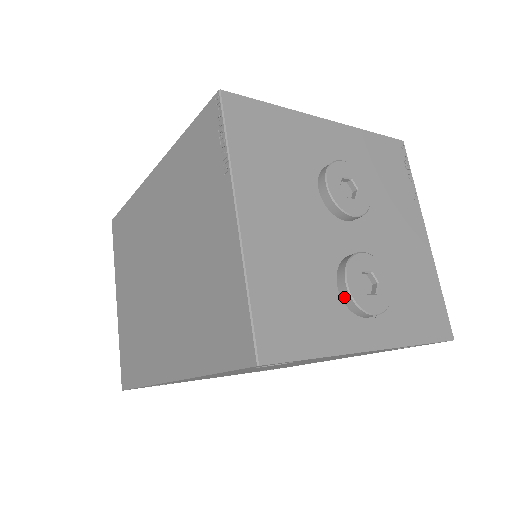
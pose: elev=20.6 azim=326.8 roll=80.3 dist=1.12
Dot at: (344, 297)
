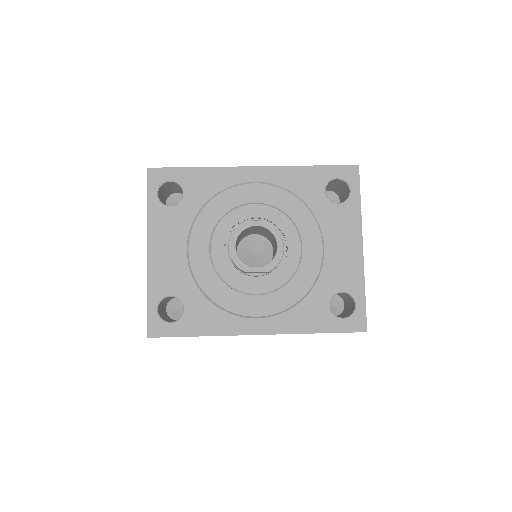
Dot at: occluded
